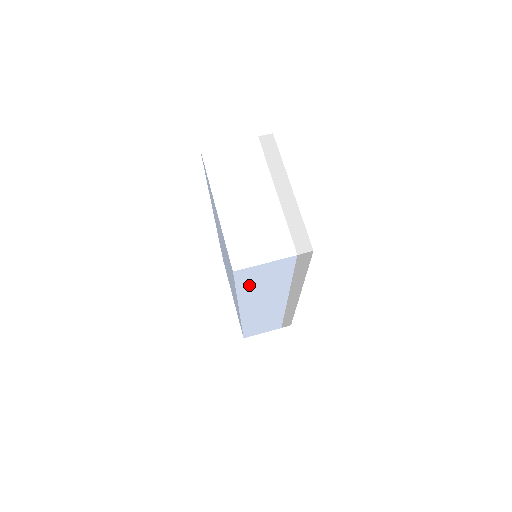
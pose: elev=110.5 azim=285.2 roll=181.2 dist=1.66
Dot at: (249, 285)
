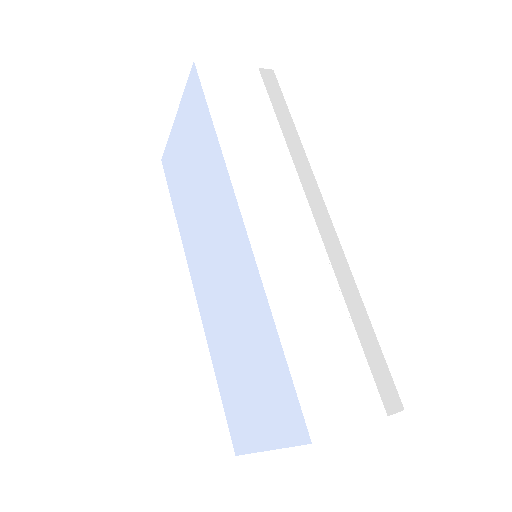
Dot at: (225, 112)
